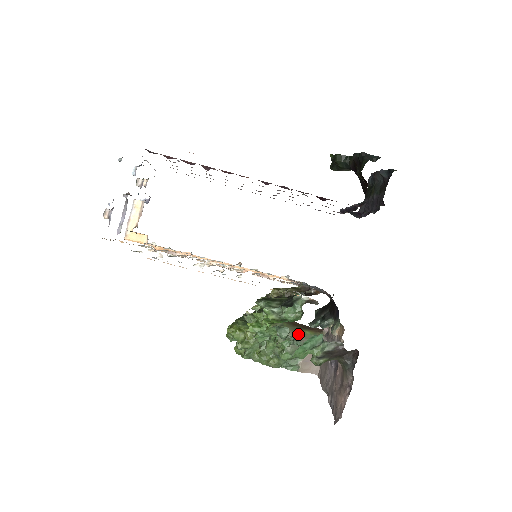
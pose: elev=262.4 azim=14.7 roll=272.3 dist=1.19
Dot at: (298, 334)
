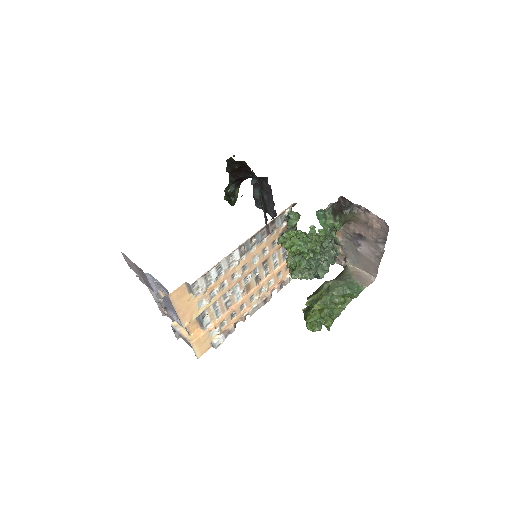
Dot at: (336, 279)
